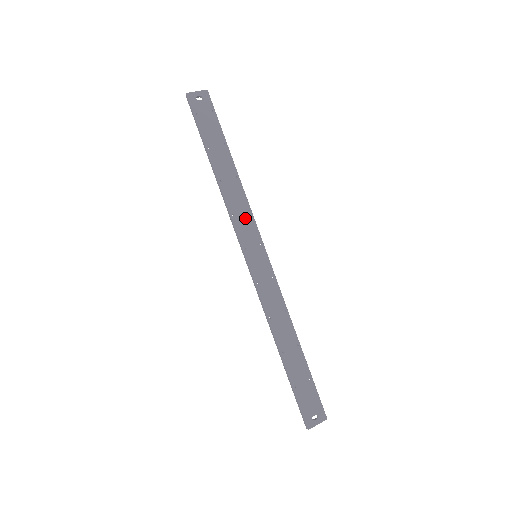
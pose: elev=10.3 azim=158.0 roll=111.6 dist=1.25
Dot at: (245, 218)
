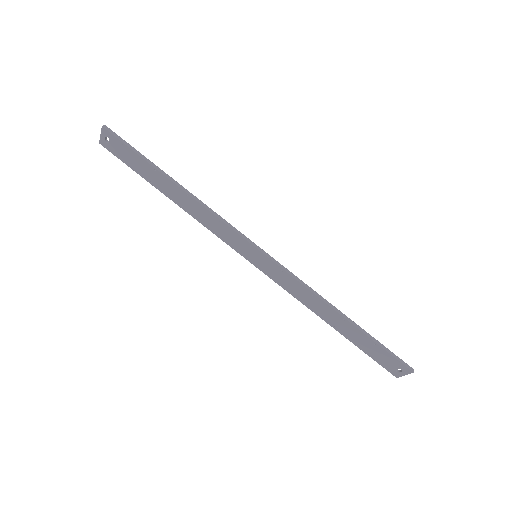
Dot at: (222, 229)
